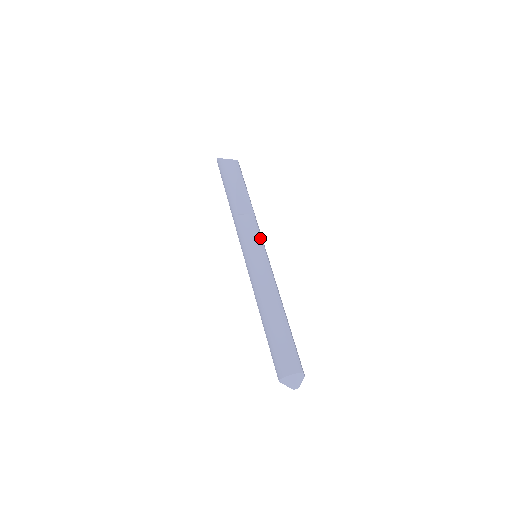
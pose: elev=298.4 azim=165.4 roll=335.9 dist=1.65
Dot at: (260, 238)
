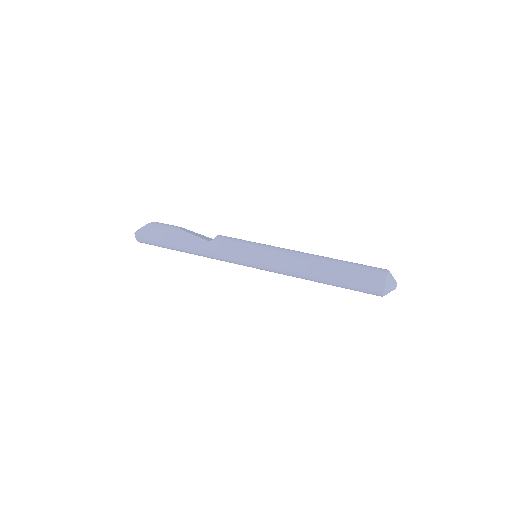
Dot at: occluded
